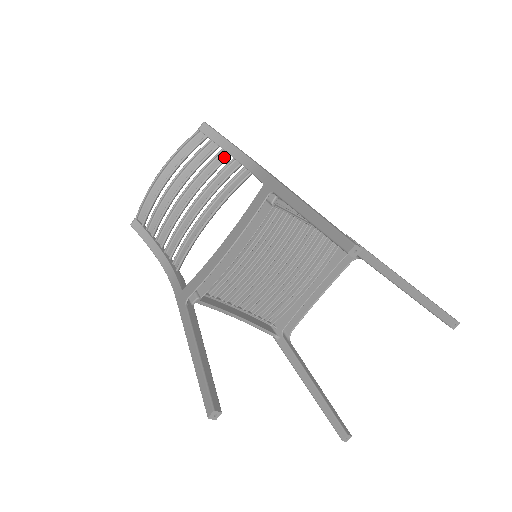
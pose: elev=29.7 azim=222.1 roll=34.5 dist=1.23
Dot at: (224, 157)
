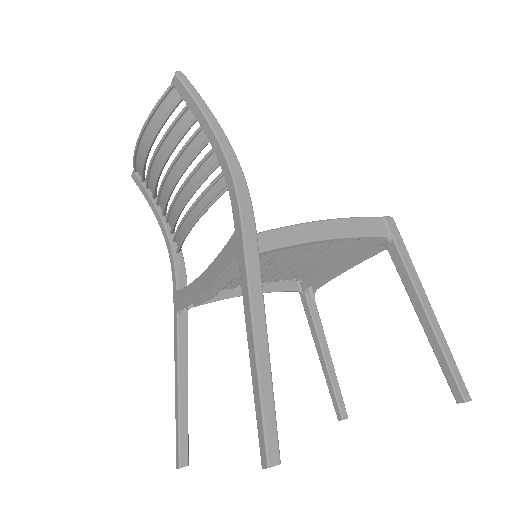
Dot at: (205, 138)
